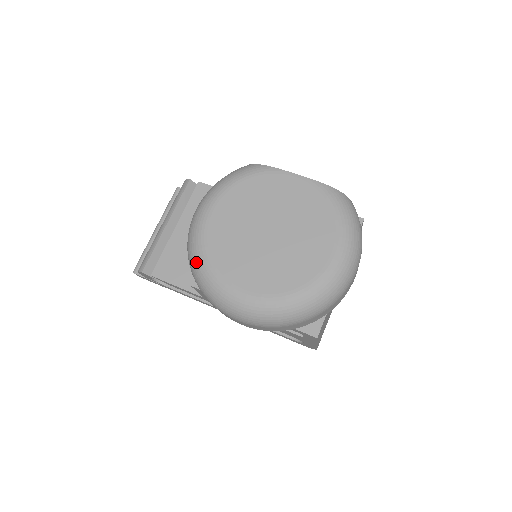
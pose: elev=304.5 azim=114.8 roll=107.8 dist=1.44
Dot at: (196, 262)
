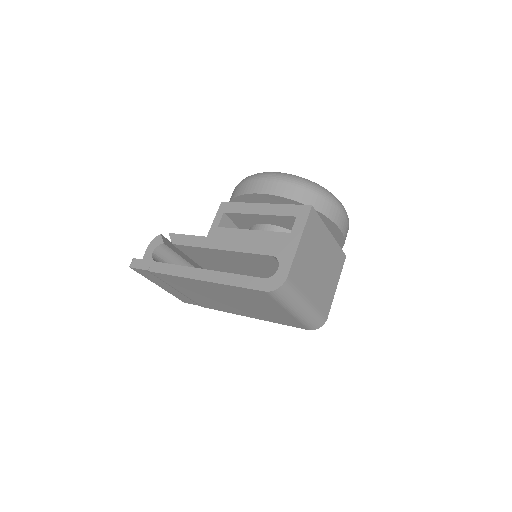
Dot at: occluded
